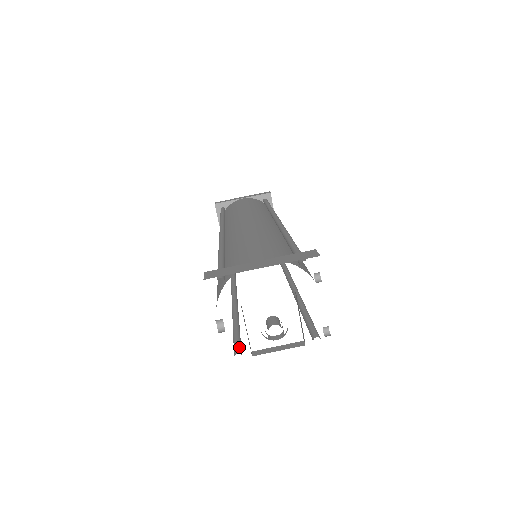
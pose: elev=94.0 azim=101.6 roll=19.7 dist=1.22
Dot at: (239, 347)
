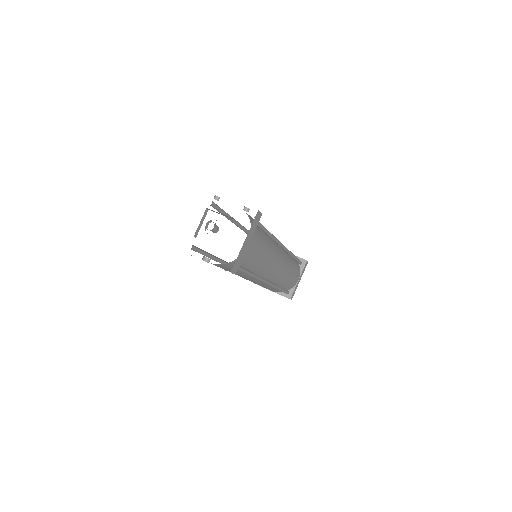
Dot at: (233, 264)
